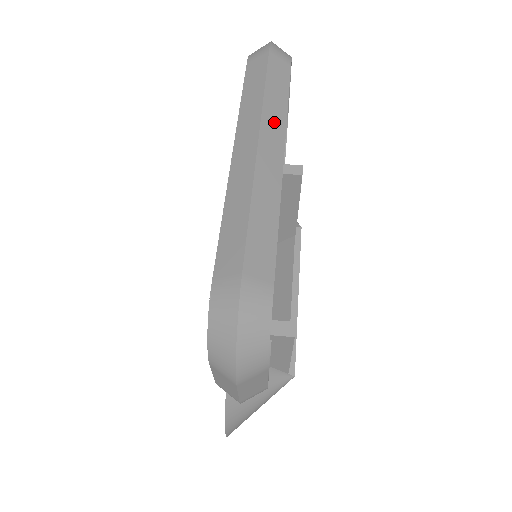
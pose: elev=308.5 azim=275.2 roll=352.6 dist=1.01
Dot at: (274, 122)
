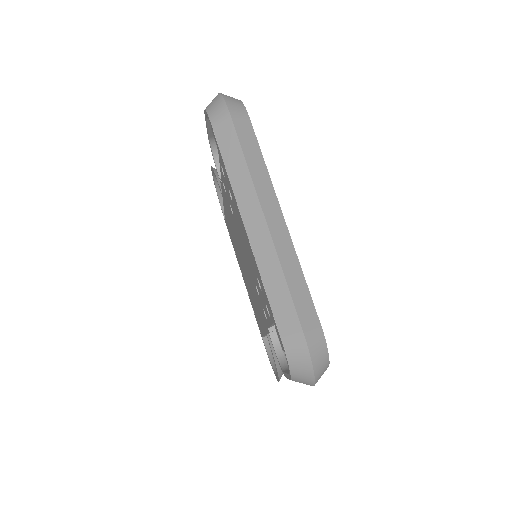
Dot at: (265, 189)
